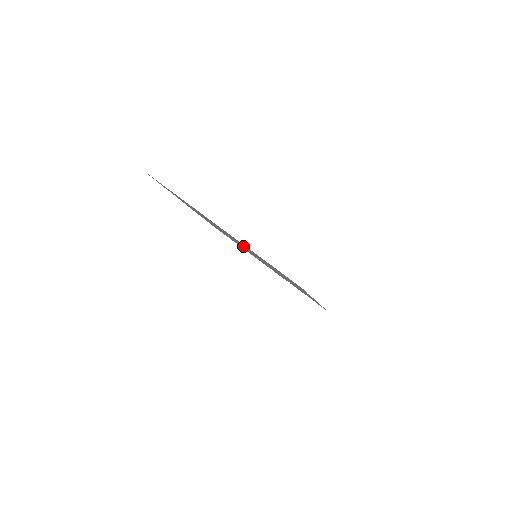
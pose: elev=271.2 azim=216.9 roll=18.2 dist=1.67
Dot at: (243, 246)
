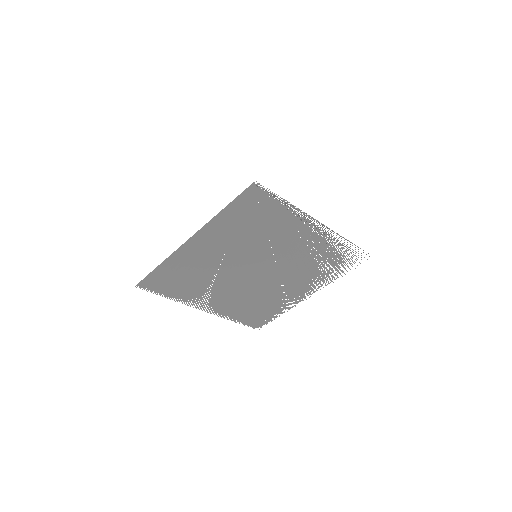
Dot at: (237, 256)
